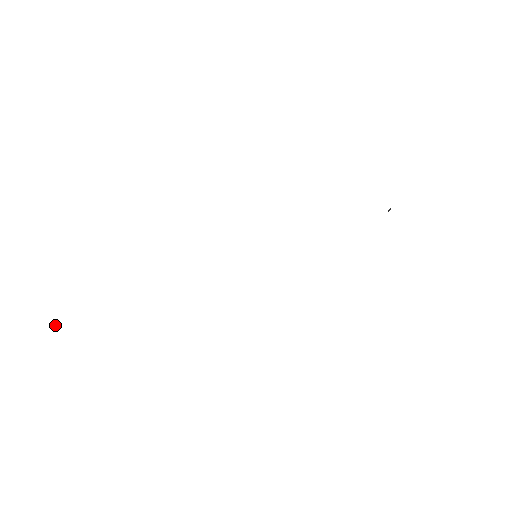
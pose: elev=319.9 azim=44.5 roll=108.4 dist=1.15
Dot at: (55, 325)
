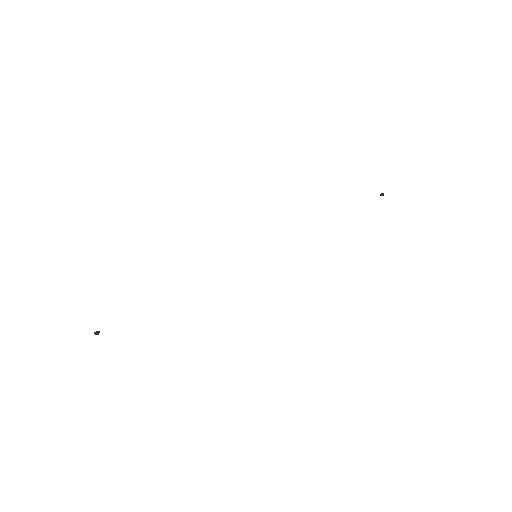
Dot at: (95, 333)
